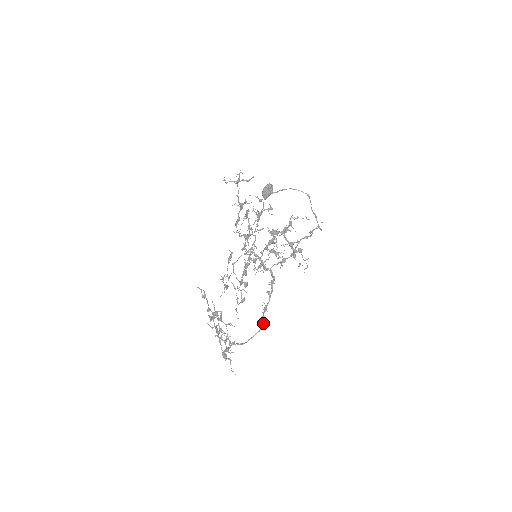
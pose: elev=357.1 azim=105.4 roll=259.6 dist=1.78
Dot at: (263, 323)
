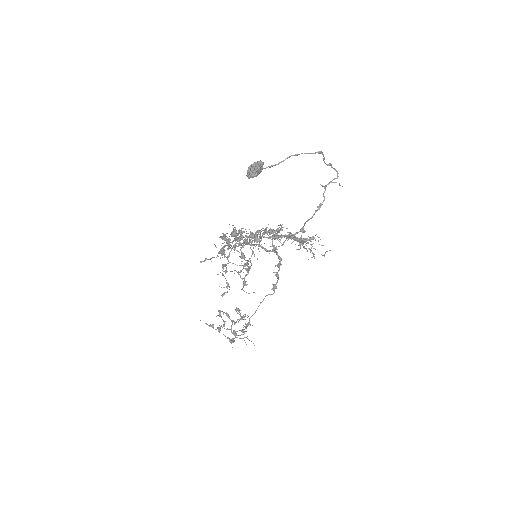
Dot at: (274, 292)
